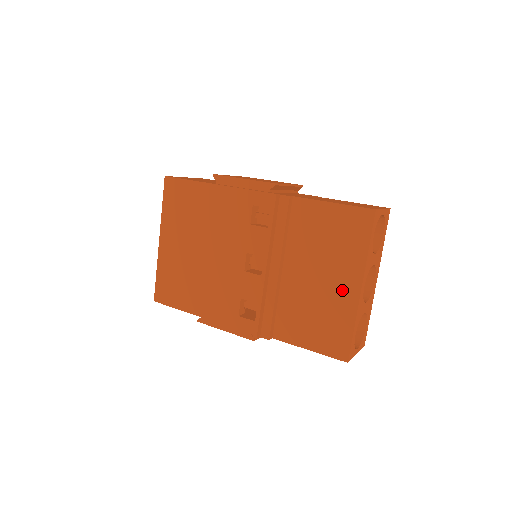
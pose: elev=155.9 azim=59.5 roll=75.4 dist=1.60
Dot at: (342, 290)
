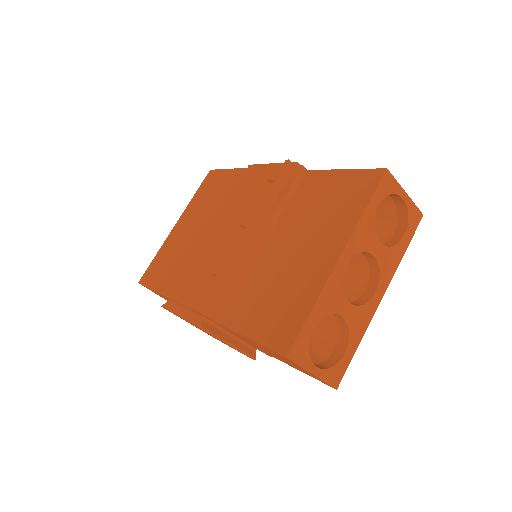
Dot at: (317, 261)
